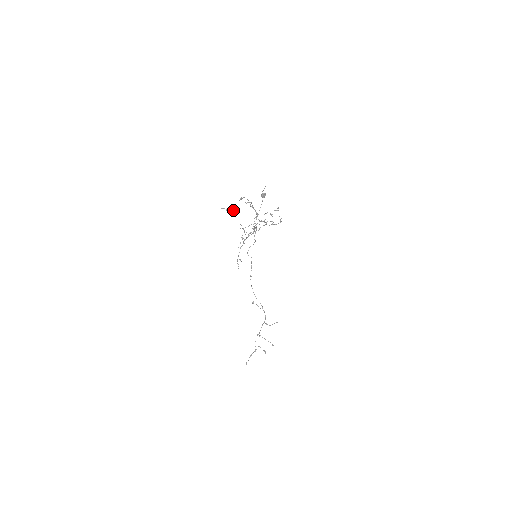
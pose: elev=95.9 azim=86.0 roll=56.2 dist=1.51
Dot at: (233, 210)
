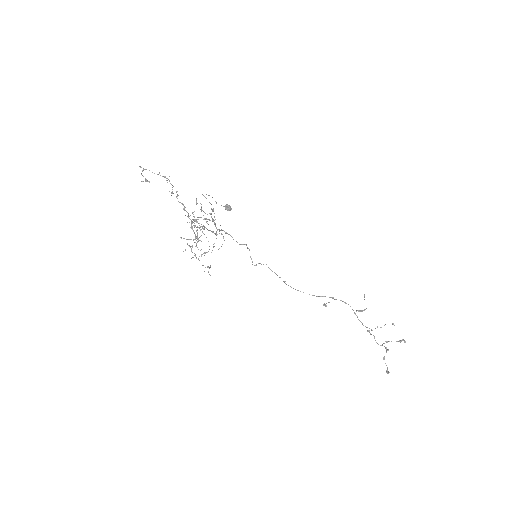
Dot at: occluded
